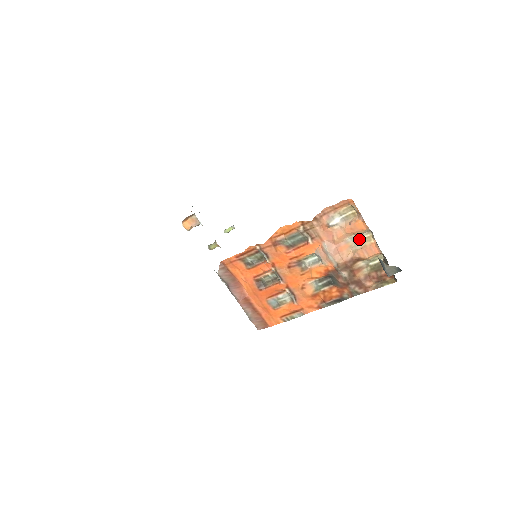
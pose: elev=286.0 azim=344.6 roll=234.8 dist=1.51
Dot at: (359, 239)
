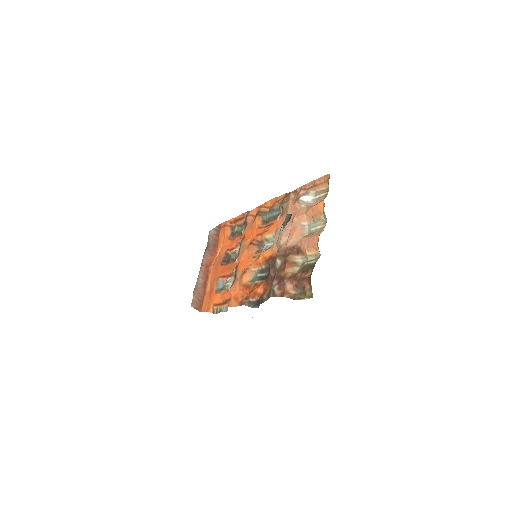
Dot at: (314, 229)
